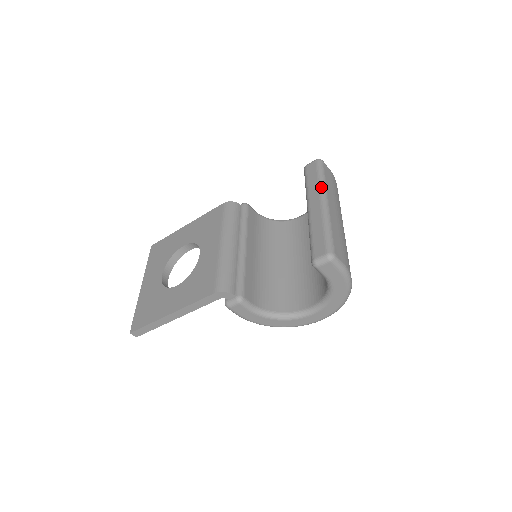
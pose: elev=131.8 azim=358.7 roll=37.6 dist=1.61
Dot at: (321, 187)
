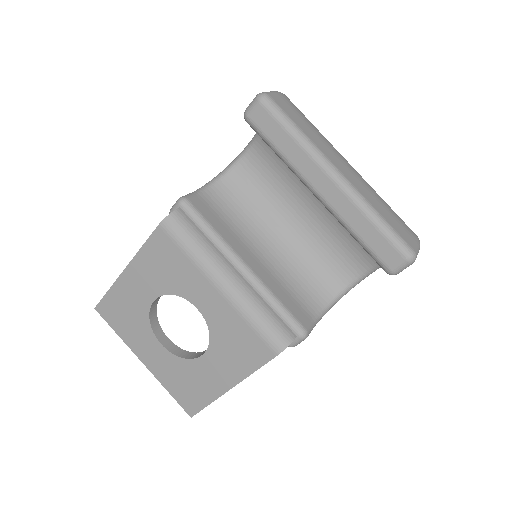
Dot at: (311, 152)
